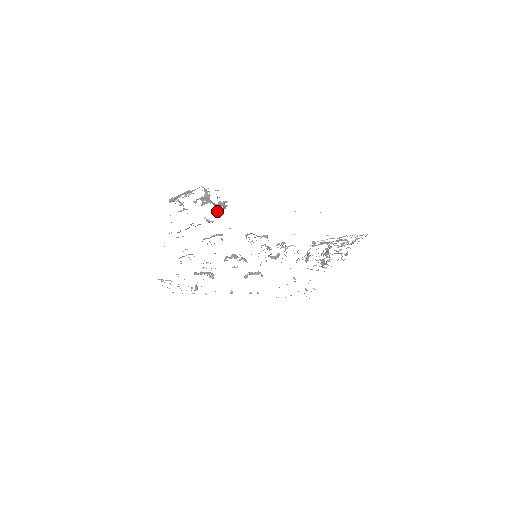
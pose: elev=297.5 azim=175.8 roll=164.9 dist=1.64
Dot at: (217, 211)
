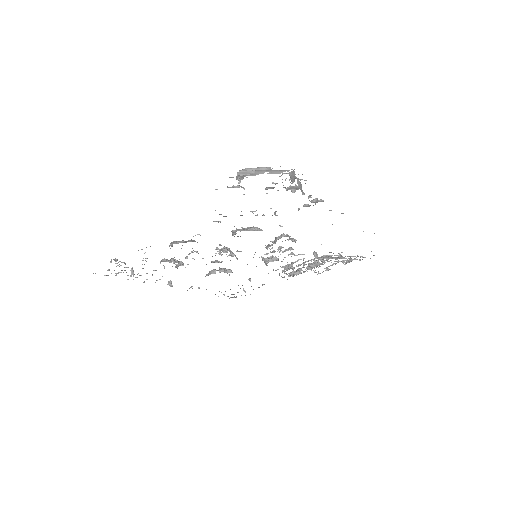
Dot at: occluded
